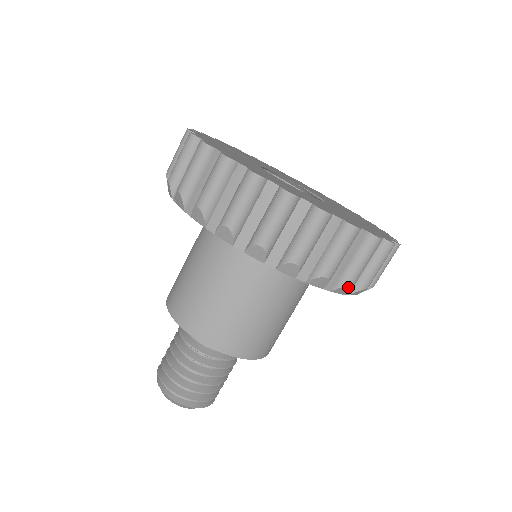
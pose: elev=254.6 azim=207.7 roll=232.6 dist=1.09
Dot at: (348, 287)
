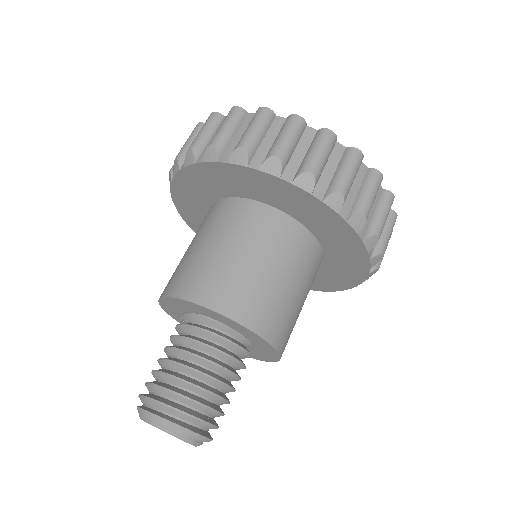
Dot at: (362, 217)
